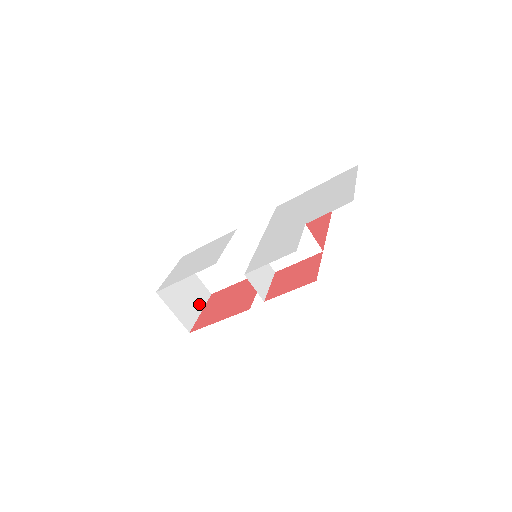
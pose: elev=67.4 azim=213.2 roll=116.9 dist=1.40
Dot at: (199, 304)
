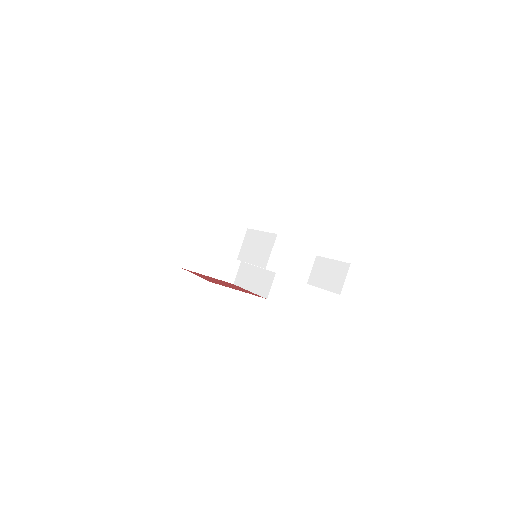
Dot at: (215, 272)
